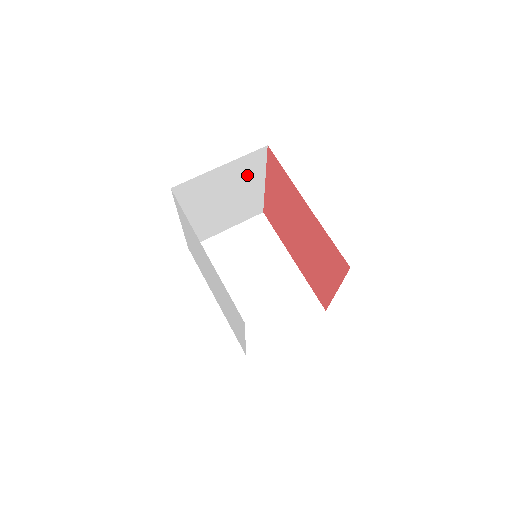
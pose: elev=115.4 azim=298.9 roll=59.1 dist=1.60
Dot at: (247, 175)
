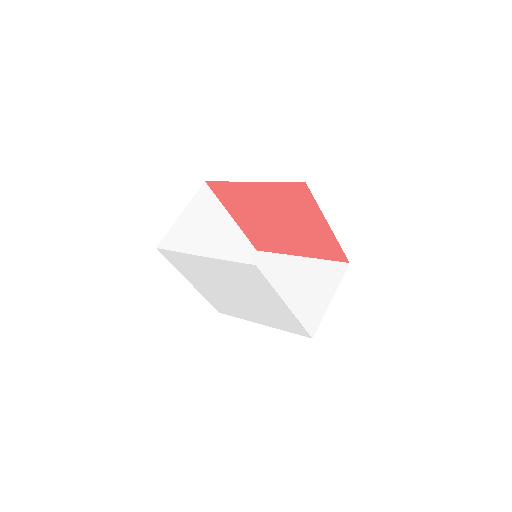
Dot at: (211, 215)
